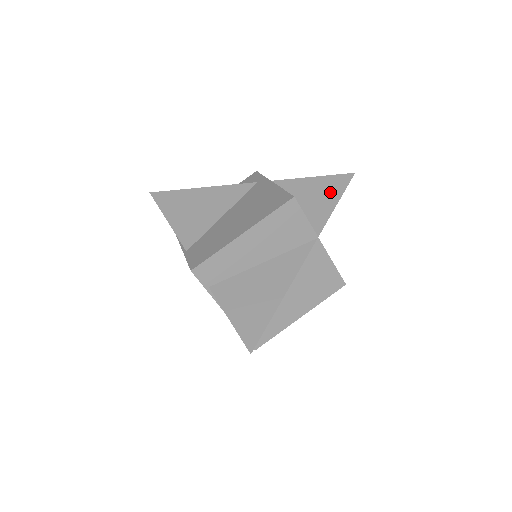
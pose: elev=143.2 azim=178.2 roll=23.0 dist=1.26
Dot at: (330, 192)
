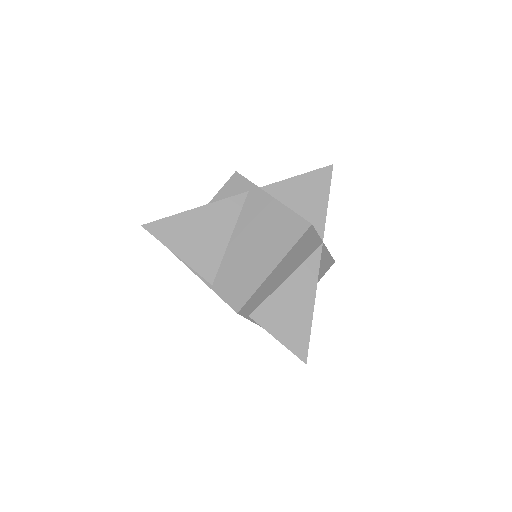
Dot at: (318, 191)
